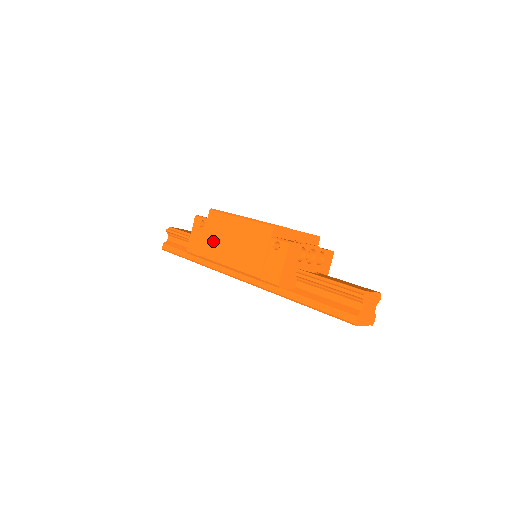
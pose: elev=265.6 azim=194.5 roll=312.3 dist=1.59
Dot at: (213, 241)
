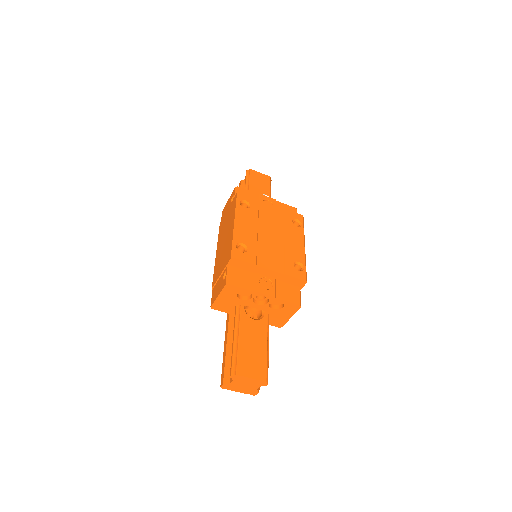
Dot at: (225, 223)
